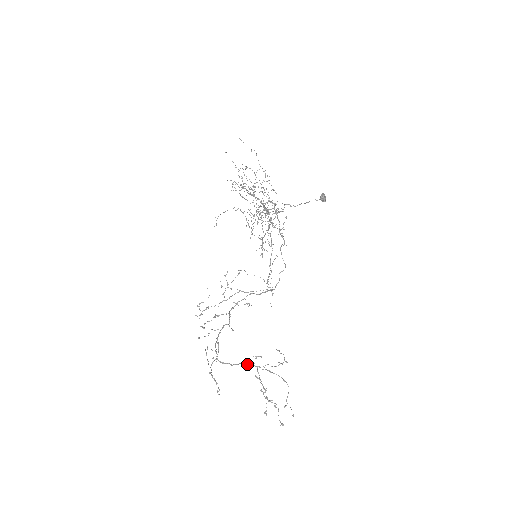
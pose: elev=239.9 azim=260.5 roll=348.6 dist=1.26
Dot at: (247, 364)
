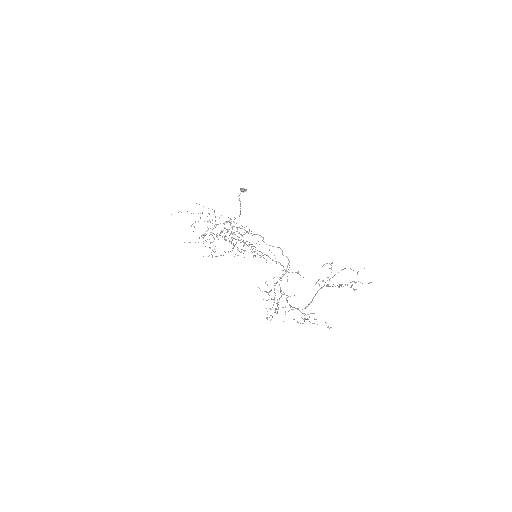
Dot at: occluded
